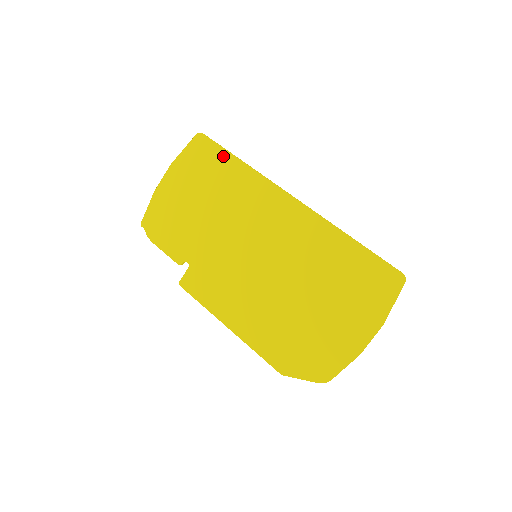
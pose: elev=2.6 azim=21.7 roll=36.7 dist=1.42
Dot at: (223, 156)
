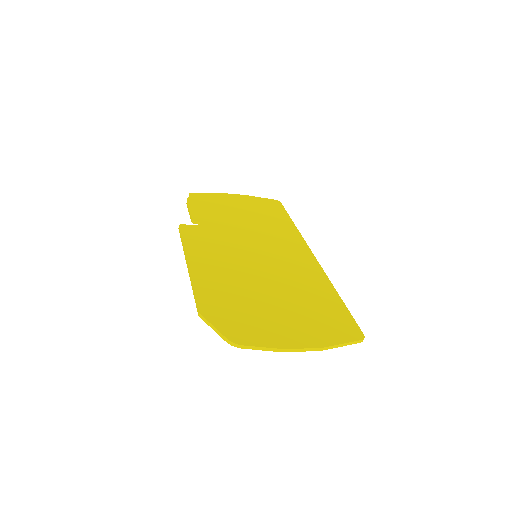
Dot at: (284, 215)
